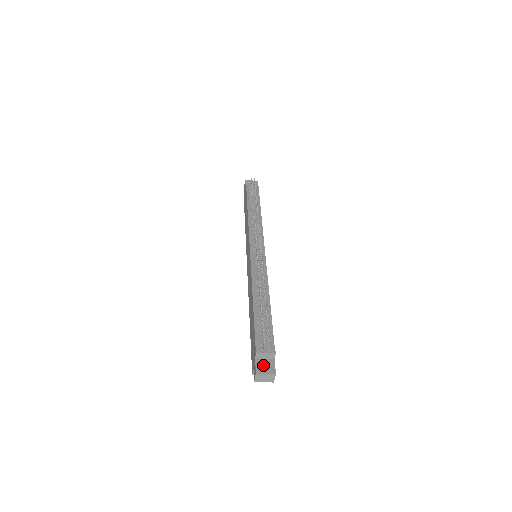
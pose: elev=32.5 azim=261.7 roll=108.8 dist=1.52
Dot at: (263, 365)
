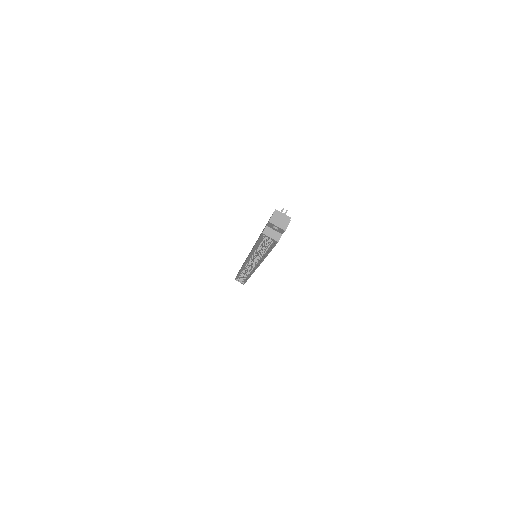
Dot at: occluded
